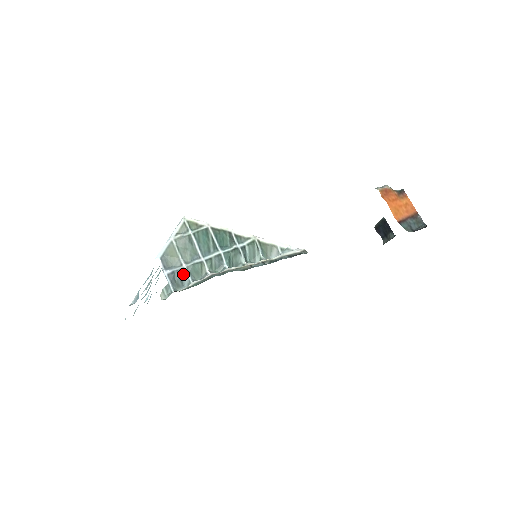
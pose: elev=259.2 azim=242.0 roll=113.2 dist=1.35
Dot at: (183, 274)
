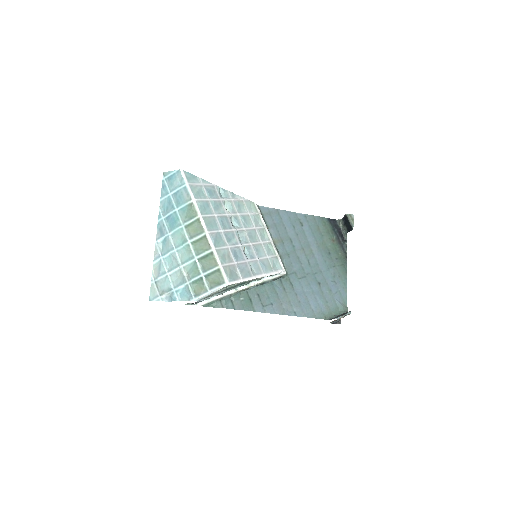
Dot at: (206, 299)
